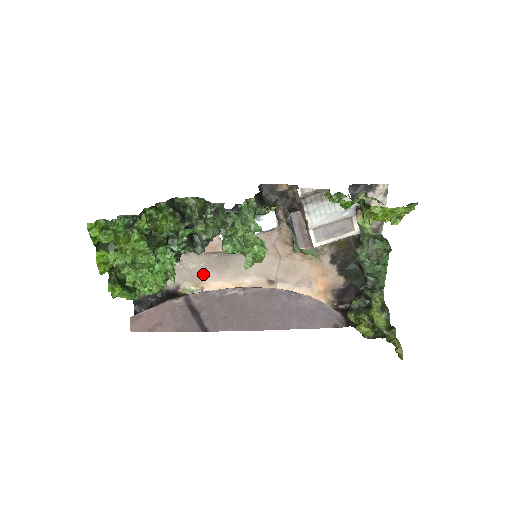
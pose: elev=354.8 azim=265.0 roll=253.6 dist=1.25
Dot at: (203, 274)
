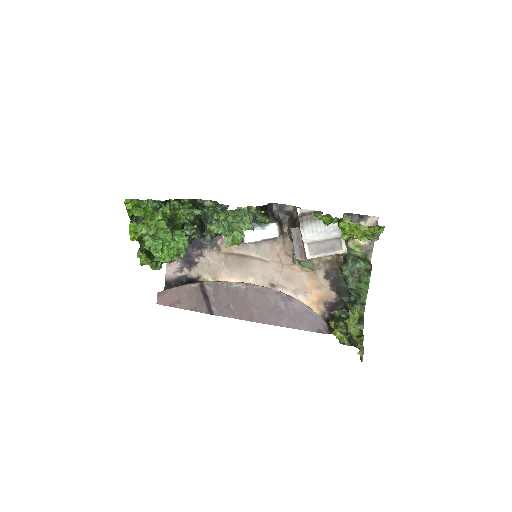
Dot at: (220, 270)
